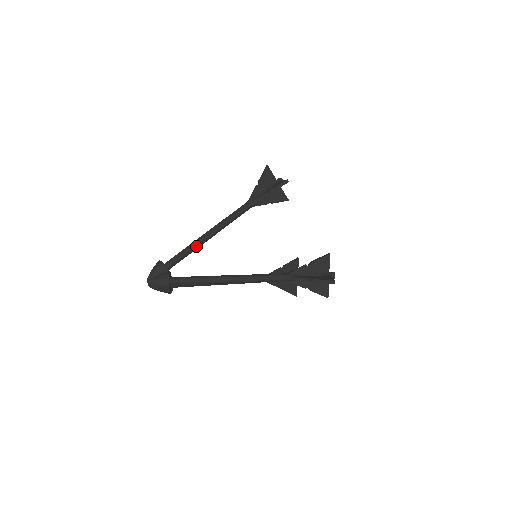
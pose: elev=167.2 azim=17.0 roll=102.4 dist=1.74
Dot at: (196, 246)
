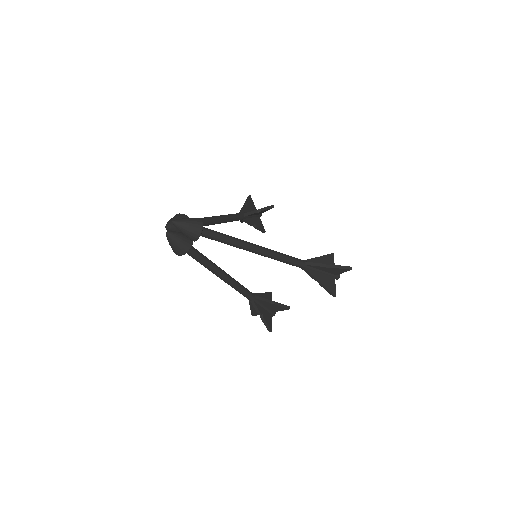
Dot at: (208, 221)
